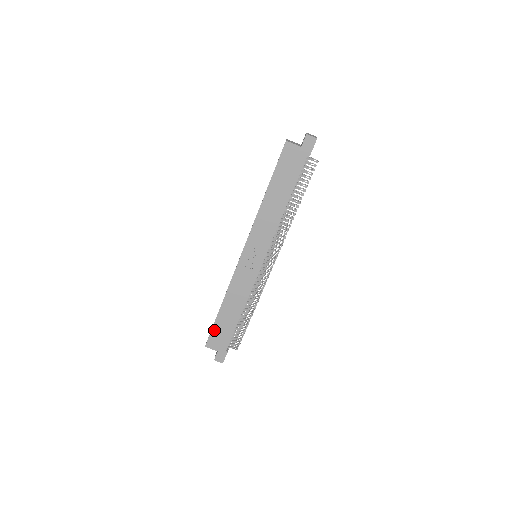
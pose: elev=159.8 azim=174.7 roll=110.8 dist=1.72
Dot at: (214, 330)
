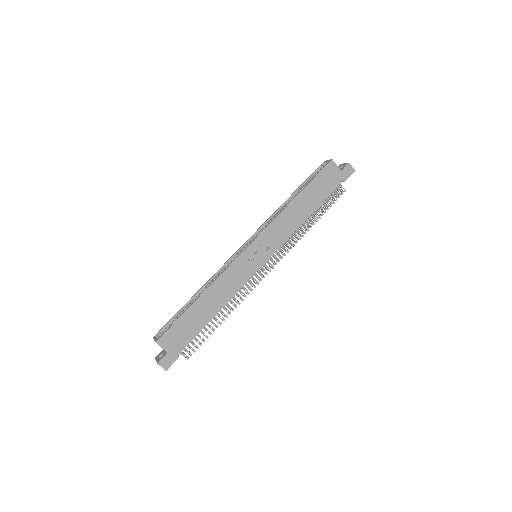
Dot at: (177, 324)
